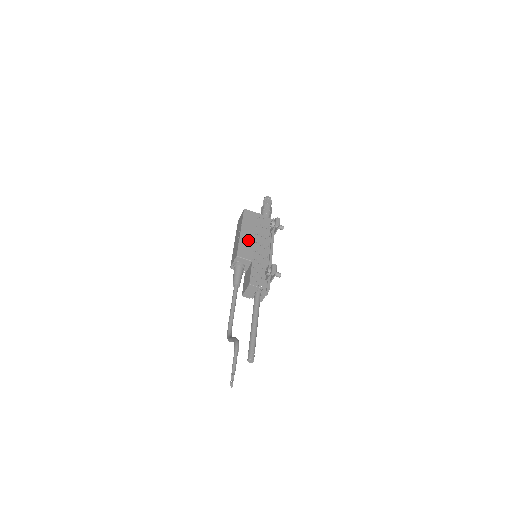
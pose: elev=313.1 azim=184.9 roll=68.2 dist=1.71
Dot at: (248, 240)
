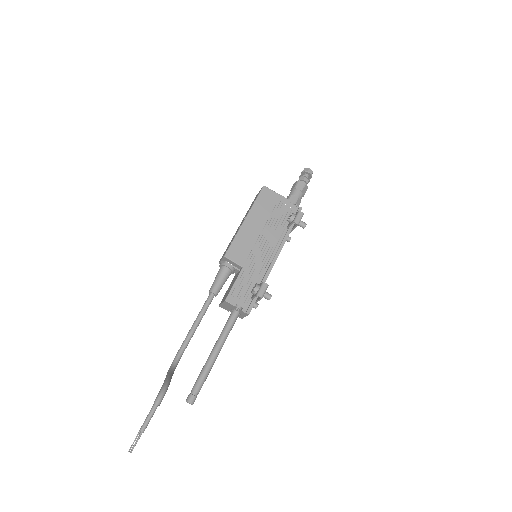
Dot at: (250, 234)
